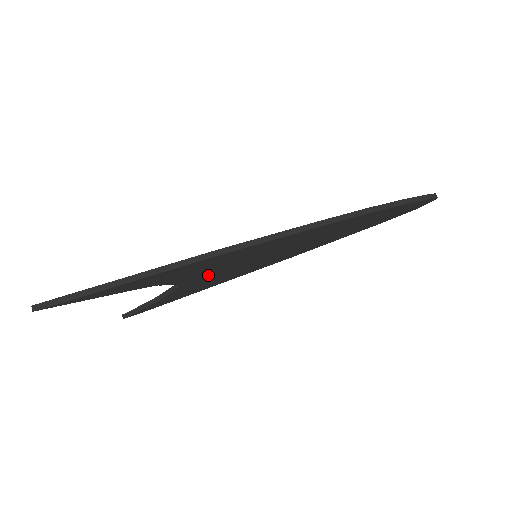
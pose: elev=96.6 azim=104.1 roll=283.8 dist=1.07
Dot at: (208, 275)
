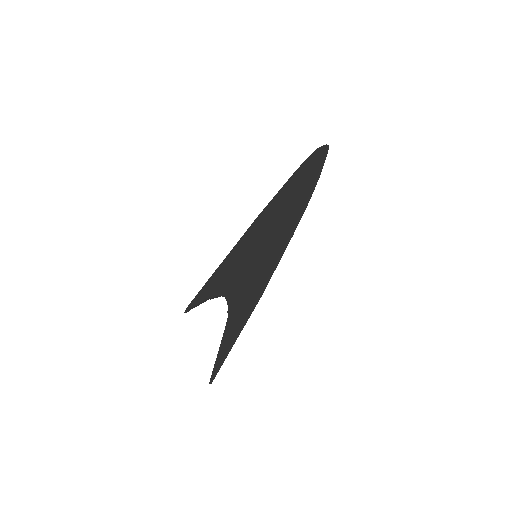
Dot at: (238, 282)
